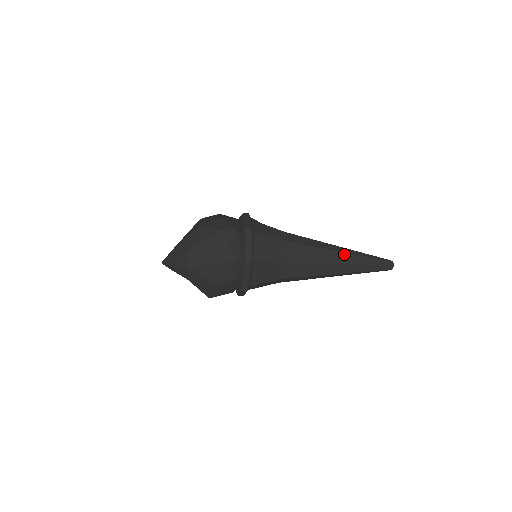
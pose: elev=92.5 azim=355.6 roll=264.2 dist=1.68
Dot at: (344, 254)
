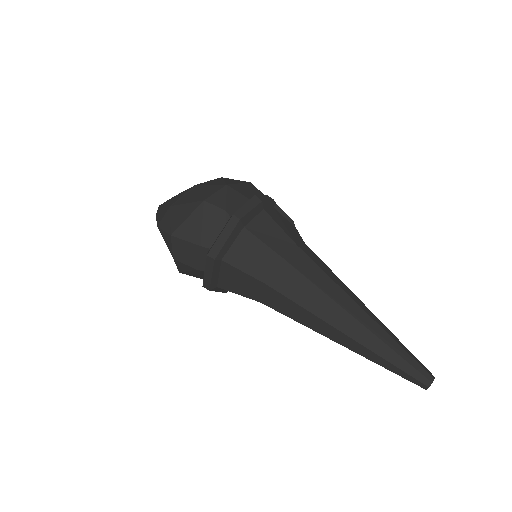
Dot at: (357, 323)
